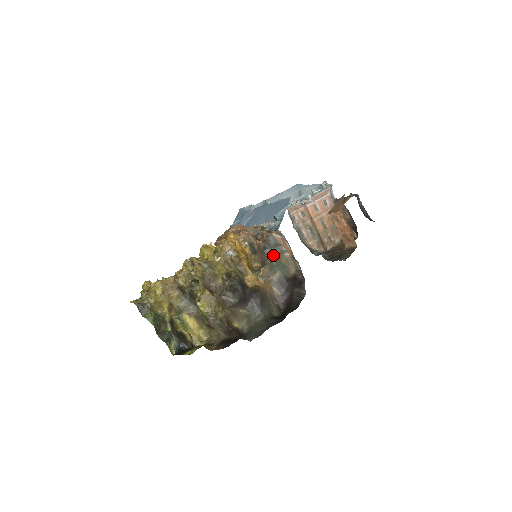
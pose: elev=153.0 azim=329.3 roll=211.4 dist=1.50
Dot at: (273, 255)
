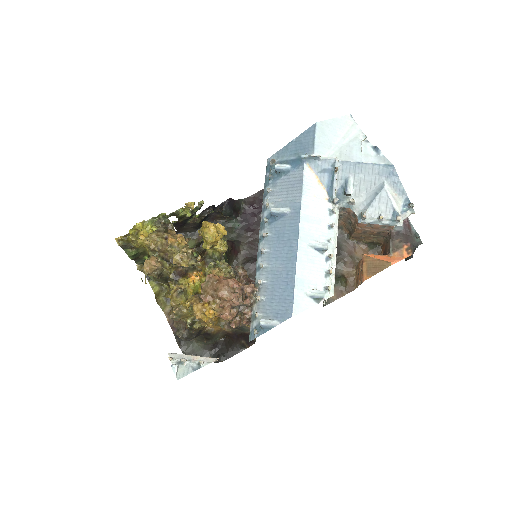
Dot at: occluded
